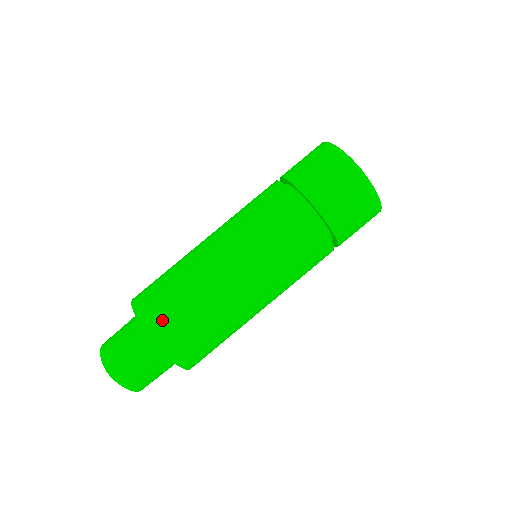
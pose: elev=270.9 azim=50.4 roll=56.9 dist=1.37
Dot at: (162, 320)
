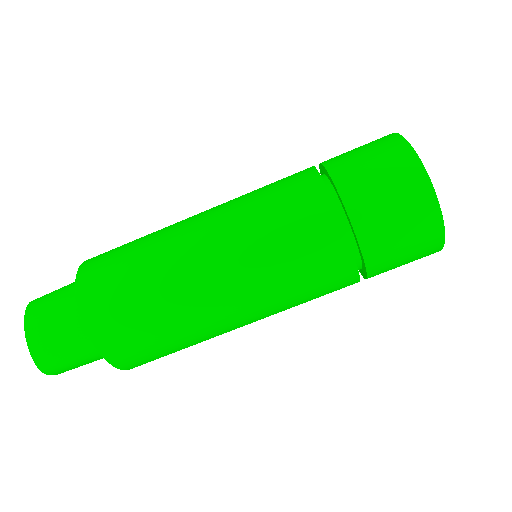
Dot at: (125, 345)
